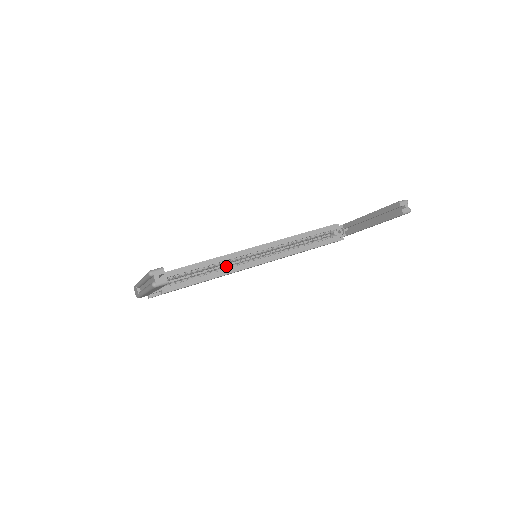
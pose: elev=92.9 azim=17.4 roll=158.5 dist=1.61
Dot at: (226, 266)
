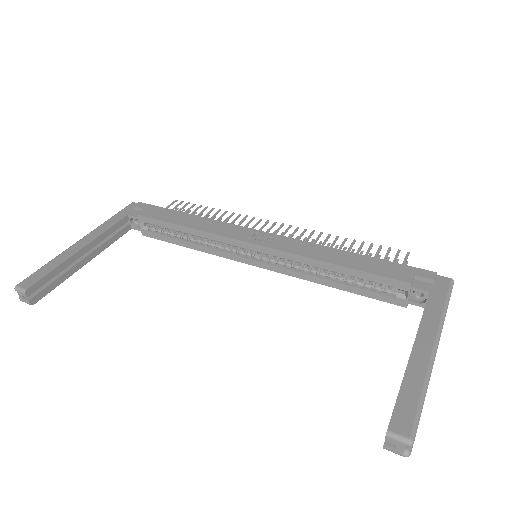
Dot at: (220, 243)
